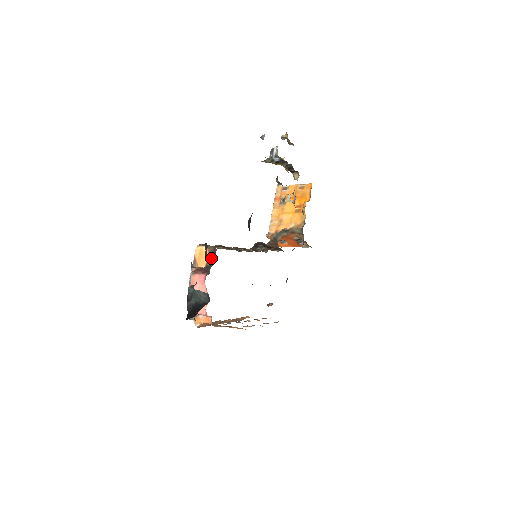
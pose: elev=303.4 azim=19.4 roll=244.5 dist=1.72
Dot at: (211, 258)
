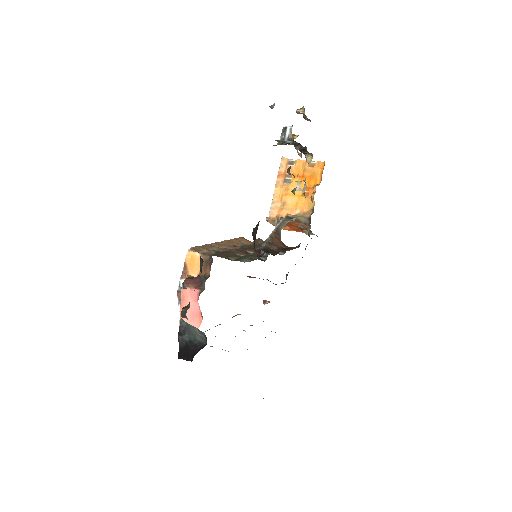
Dot at: (205, 268)
